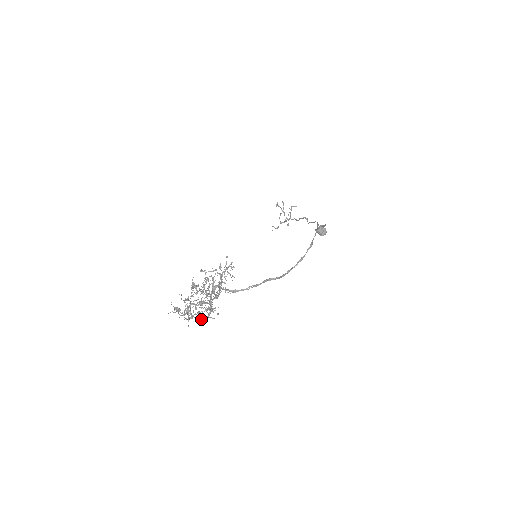
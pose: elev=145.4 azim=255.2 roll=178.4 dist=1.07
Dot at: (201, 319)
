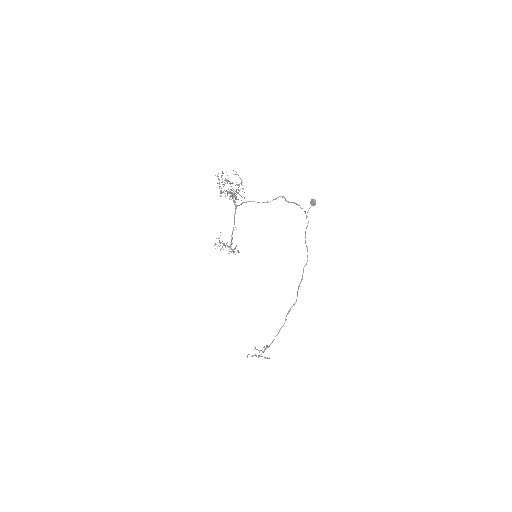
Dot at: occluded
